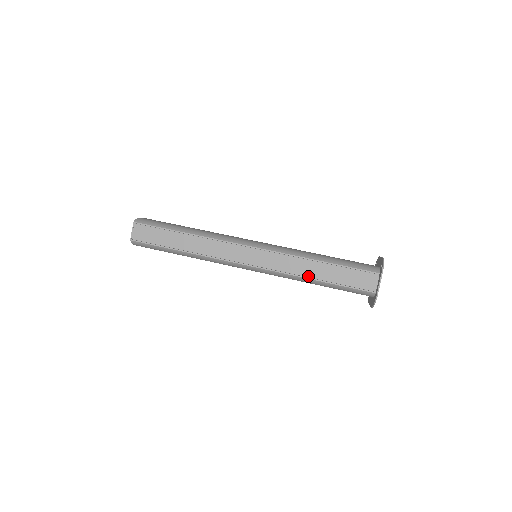
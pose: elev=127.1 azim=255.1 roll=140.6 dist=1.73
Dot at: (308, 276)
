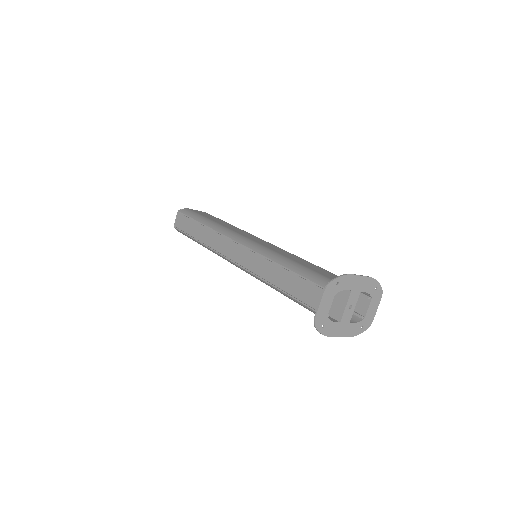
Dot at: (271, 282)
